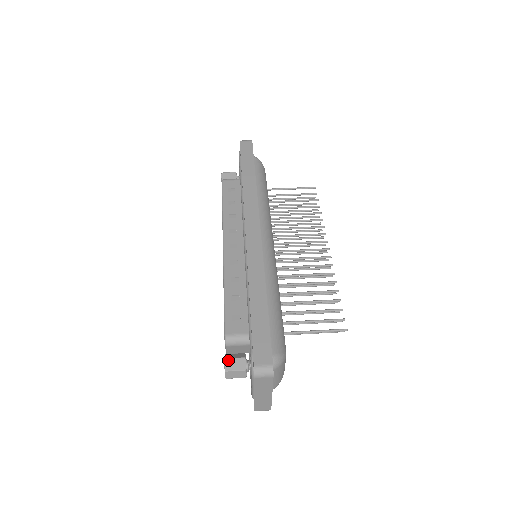
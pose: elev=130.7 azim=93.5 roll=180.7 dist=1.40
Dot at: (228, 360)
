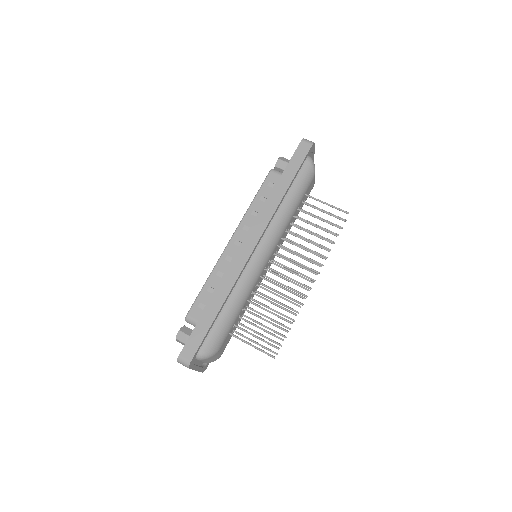
Dot at: (181, 332)
